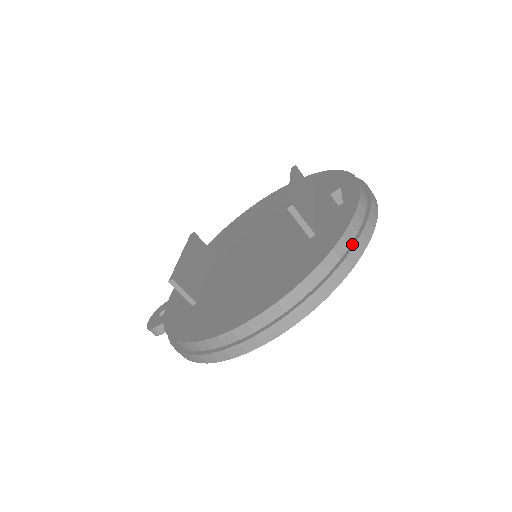
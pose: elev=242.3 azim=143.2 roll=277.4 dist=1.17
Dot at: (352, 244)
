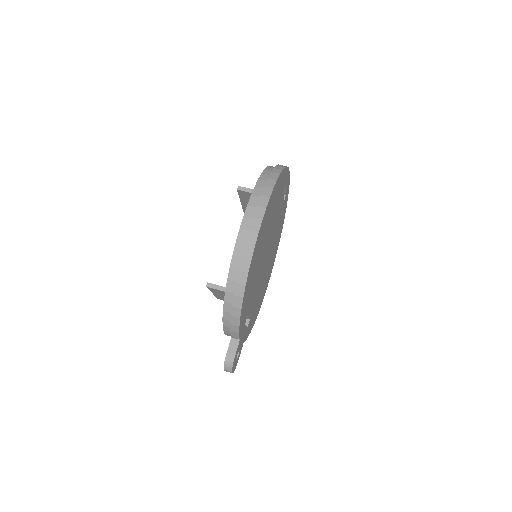
Dot at: occluded
